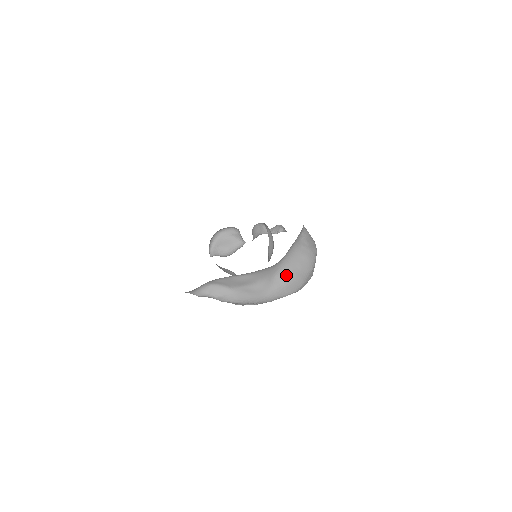
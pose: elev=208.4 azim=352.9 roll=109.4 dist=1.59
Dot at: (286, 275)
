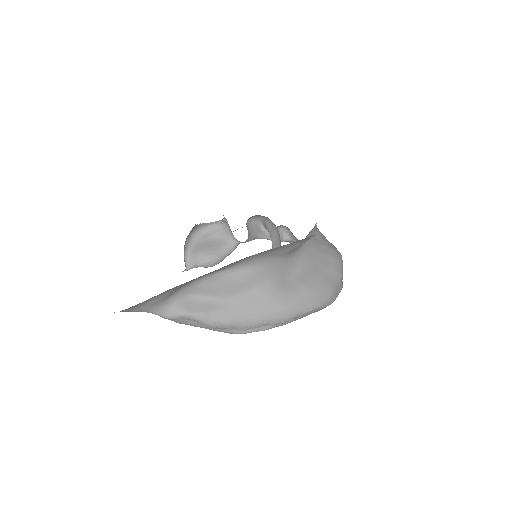
Dot at: (306, 277)
